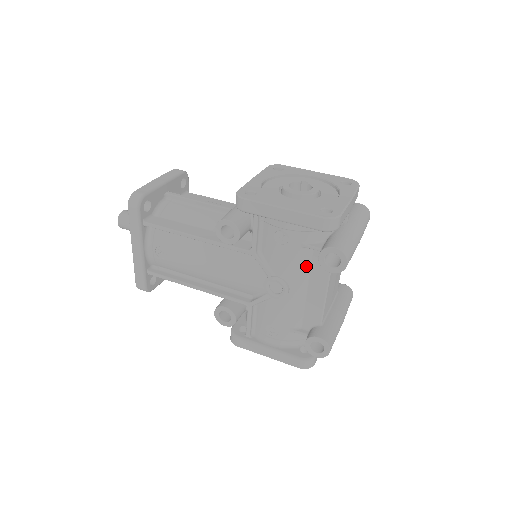
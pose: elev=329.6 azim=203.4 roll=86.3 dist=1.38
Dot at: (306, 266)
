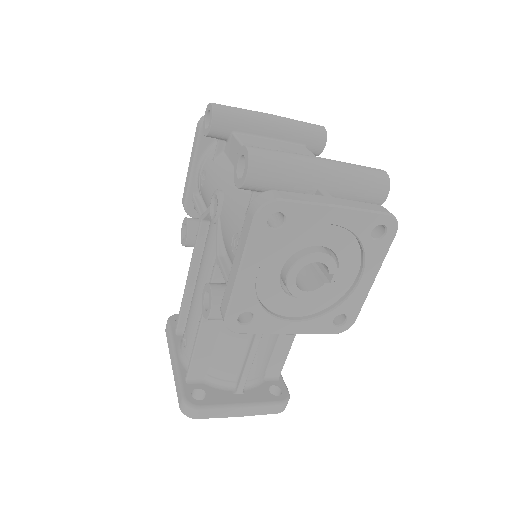
Dot at: (225, 165)
